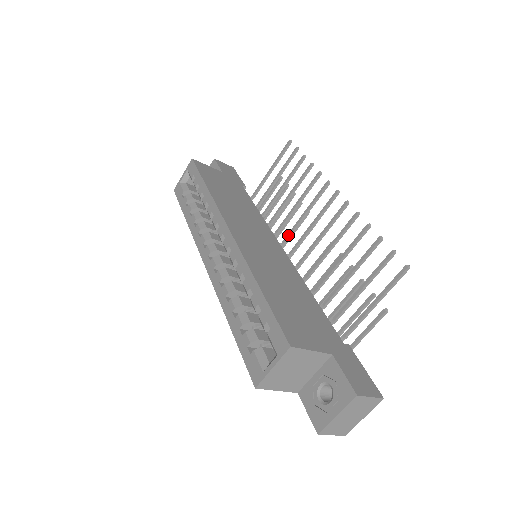
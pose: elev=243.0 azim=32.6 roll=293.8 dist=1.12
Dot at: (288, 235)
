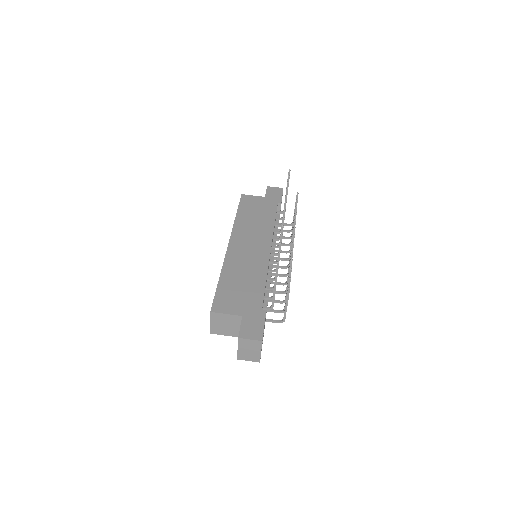
Dot at: occluded
